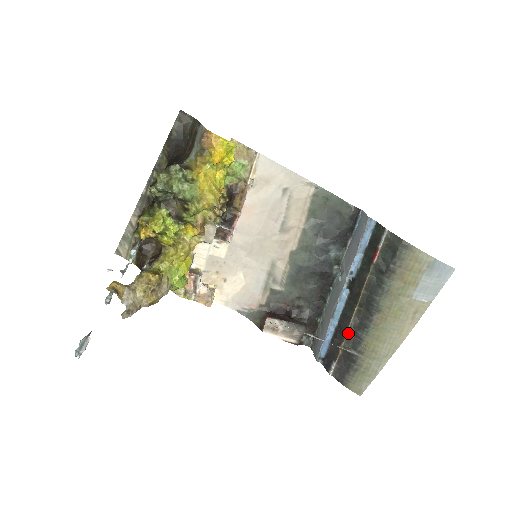
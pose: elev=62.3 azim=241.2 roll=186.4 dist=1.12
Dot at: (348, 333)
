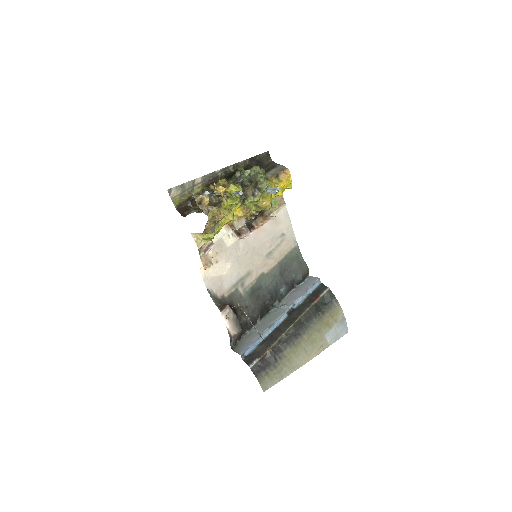
Dot at: (278, 341)
